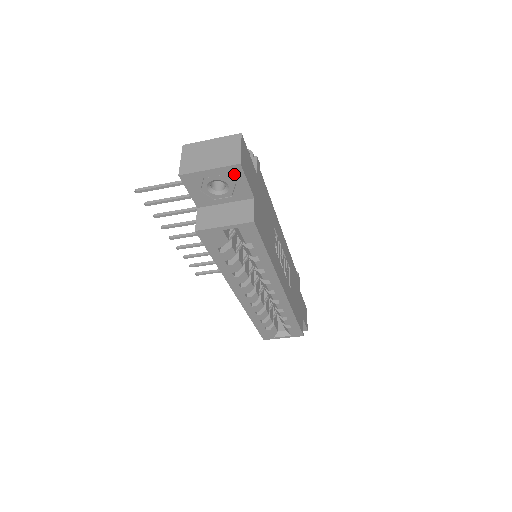
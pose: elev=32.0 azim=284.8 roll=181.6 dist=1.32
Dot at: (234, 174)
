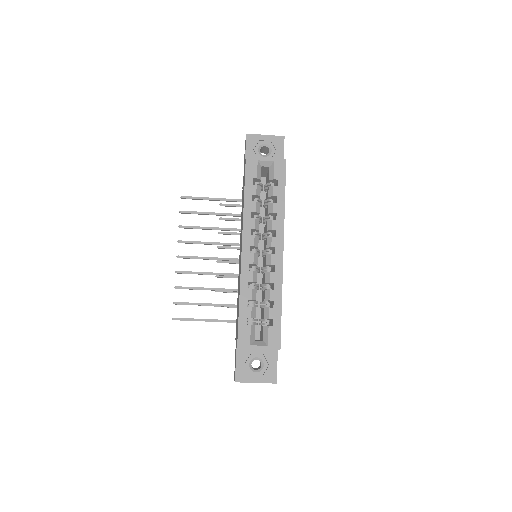
Dot at: (278, 143)
